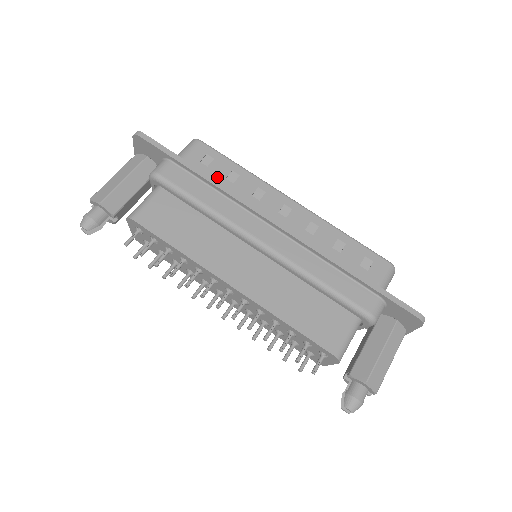
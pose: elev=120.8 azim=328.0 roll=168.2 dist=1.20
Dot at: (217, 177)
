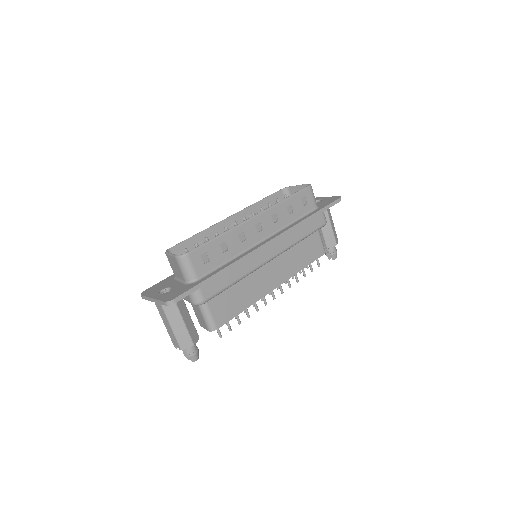
Dot at: (220, 259)
